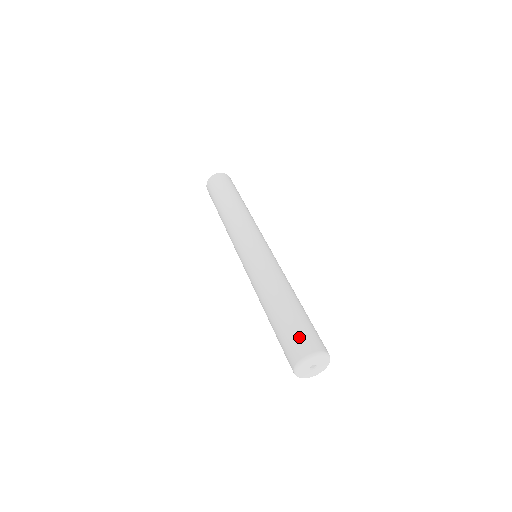
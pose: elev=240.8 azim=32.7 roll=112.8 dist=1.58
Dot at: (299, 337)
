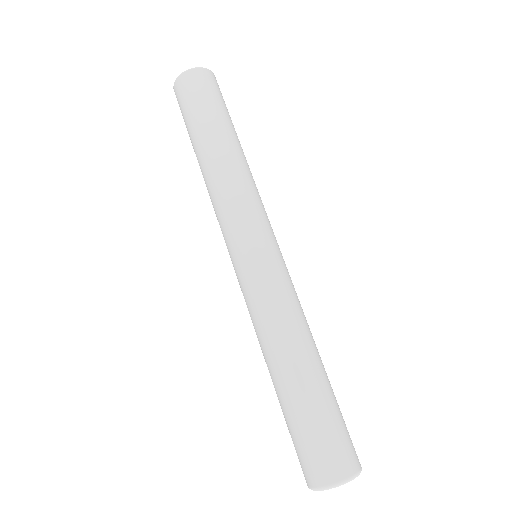
Dot at: (310, 453)
